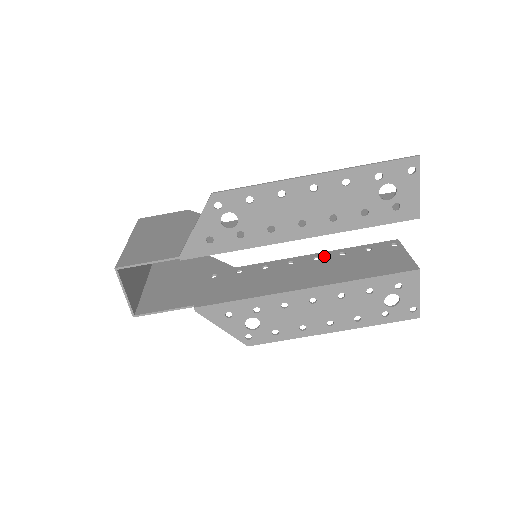
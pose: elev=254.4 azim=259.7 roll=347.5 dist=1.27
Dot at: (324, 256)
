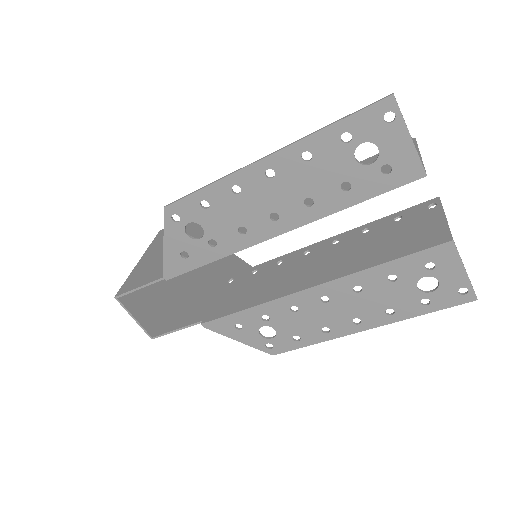
Dot at: (344, 238)
